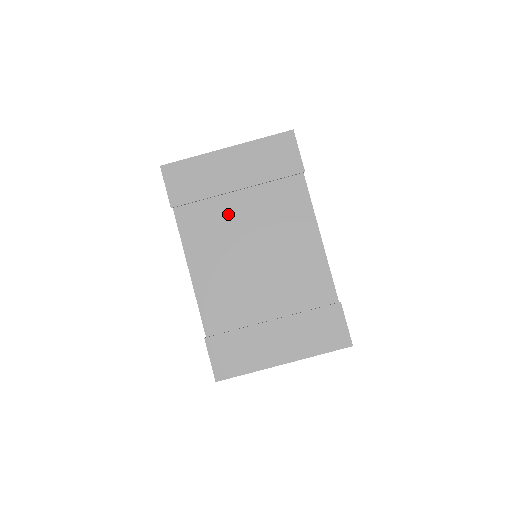
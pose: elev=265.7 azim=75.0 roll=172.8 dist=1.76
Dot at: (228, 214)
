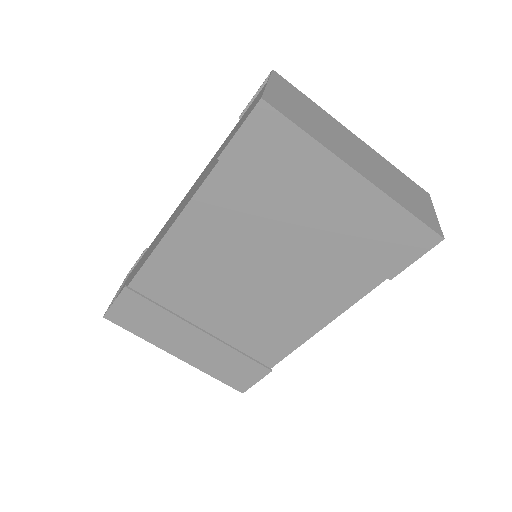
Dot at: (271, 229)
